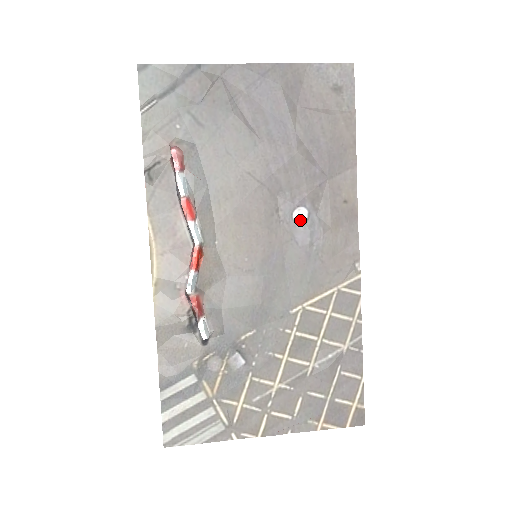
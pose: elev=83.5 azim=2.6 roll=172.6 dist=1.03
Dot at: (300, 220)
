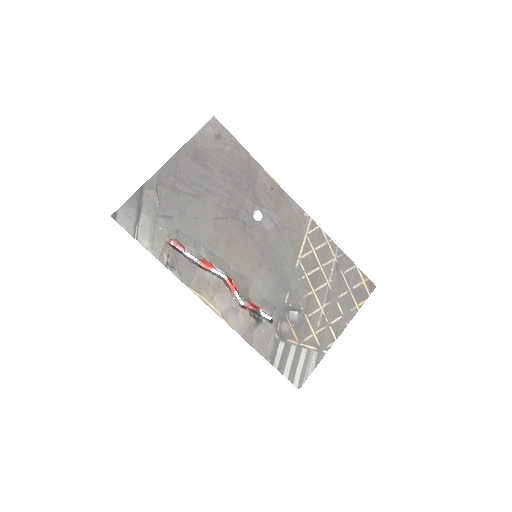
Dot at: (260, 218)
